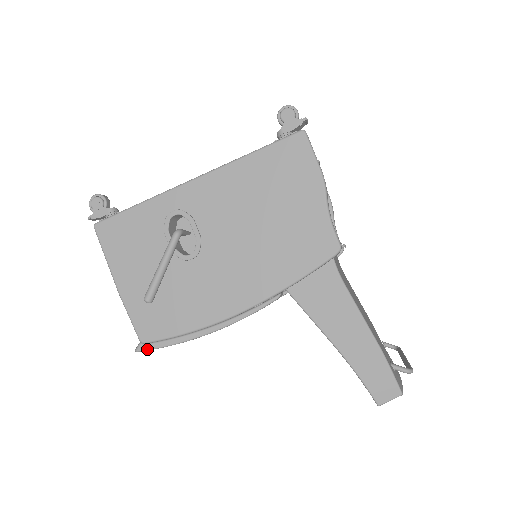
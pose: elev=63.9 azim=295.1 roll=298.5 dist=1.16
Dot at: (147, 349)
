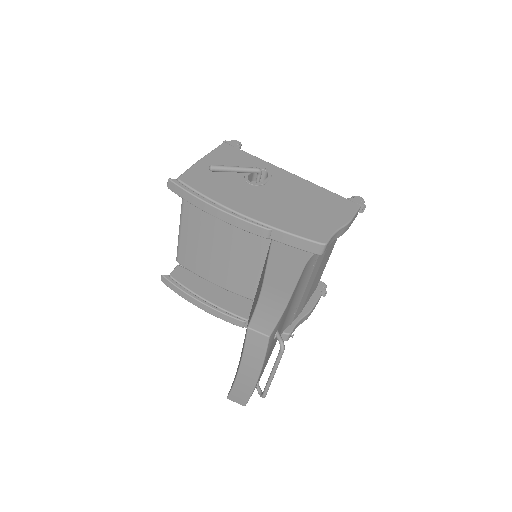
Dot at: (176, 183)
